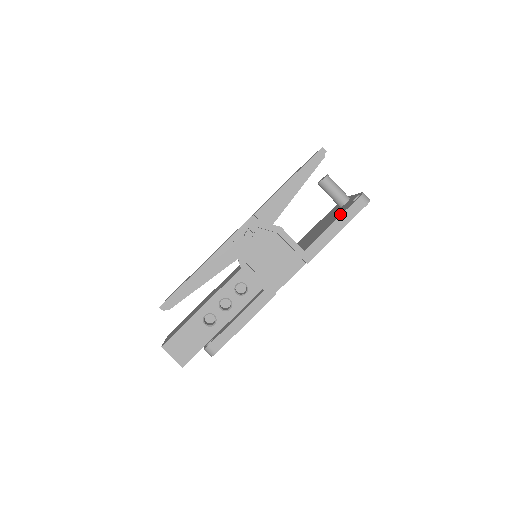
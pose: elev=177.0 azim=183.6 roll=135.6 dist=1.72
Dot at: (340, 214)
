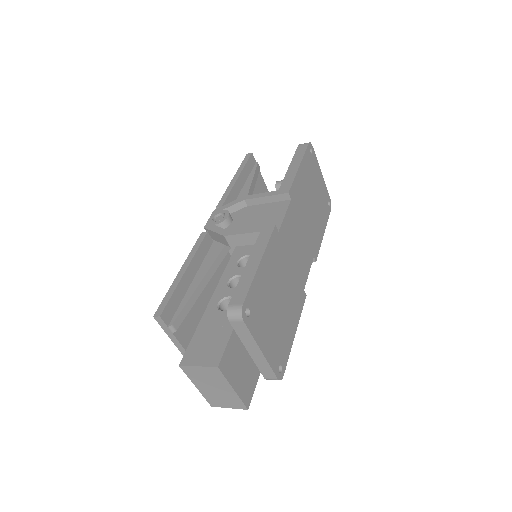
Dot at: occluded
